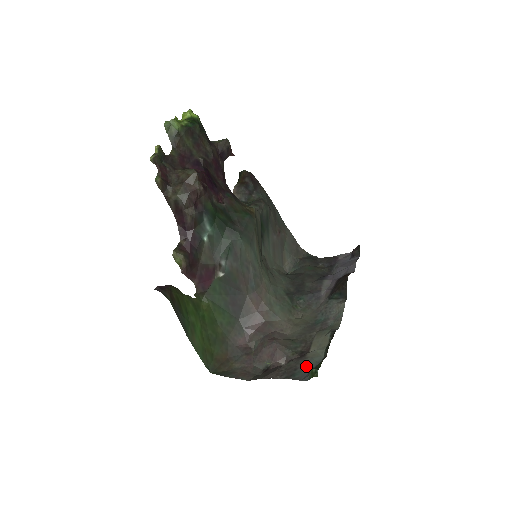
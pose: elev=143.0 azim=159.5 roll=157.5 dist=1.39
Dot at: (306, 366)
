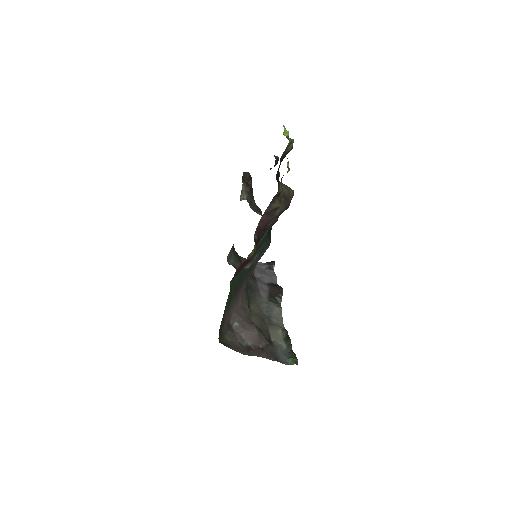
Dot at: (280, 353)
